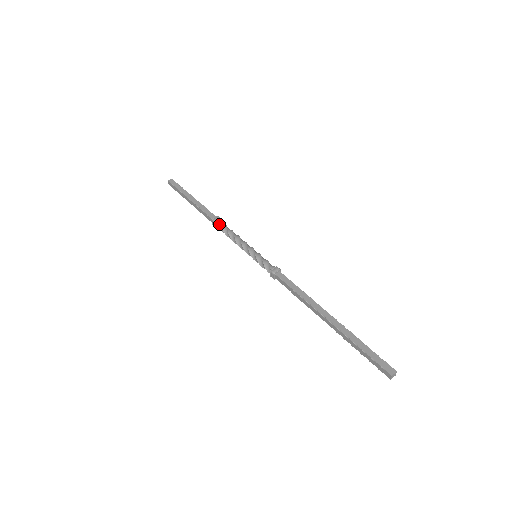
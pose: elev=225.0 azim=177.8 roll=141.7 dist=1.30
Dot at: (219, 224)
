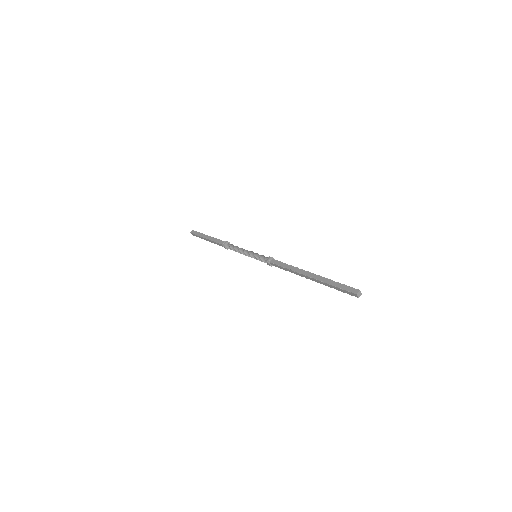
Dot at: (228, 246)
